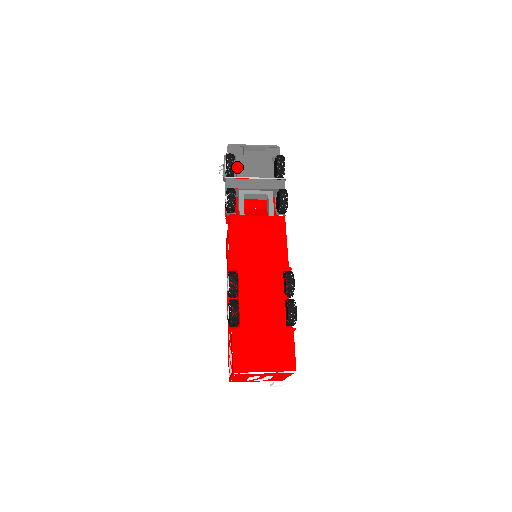
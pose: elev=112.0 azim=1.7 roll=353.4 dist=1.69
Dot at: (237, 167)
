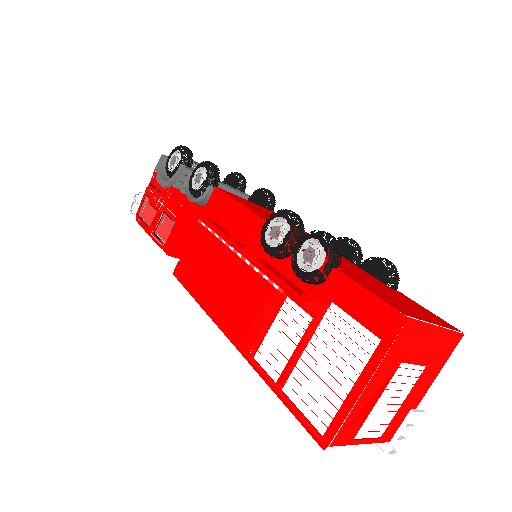
Dot at: occluded
